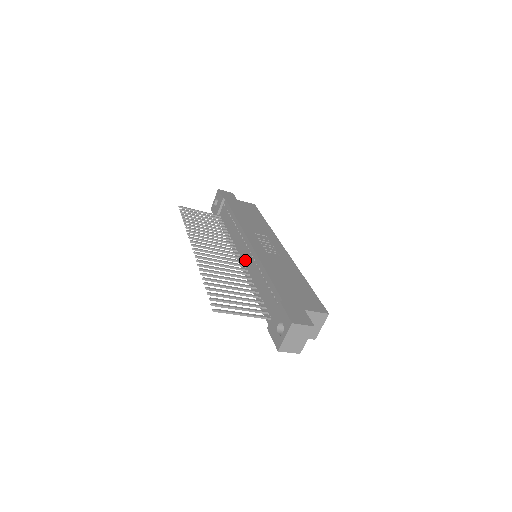
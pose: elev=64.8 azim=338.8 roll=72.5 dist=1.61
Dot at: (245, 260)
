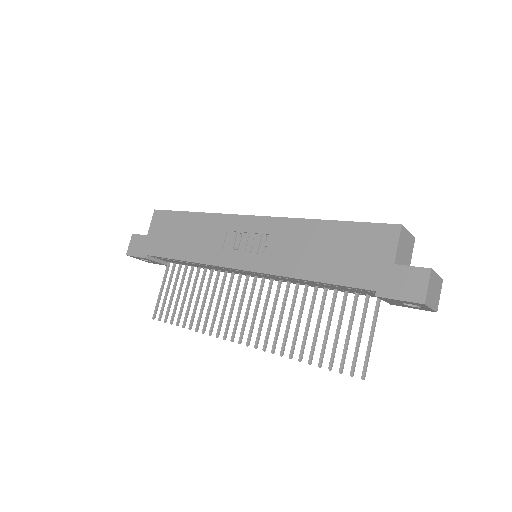
Dot at: (264, 277)
